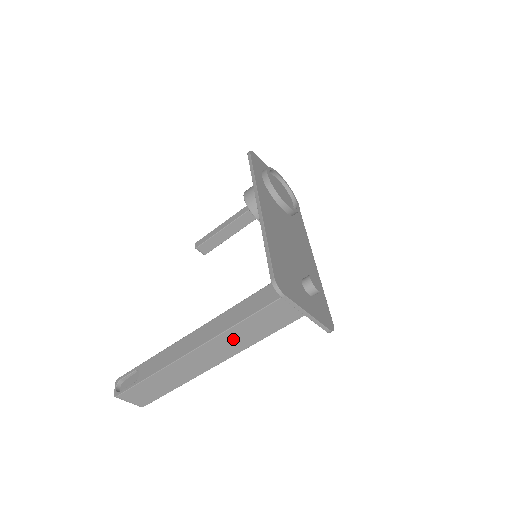
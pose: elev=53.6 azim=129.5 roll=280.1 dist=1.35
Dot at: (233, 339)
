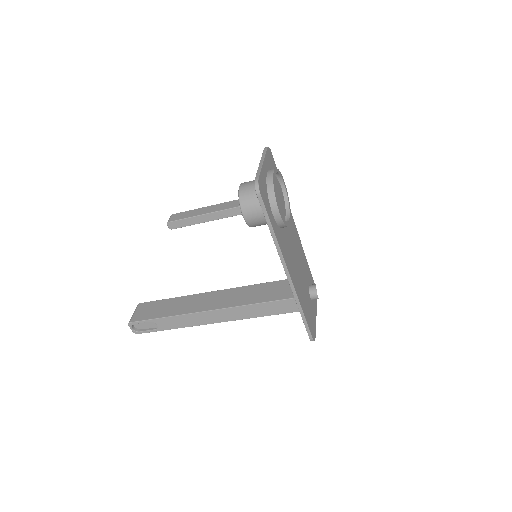
Dot at: occluded
